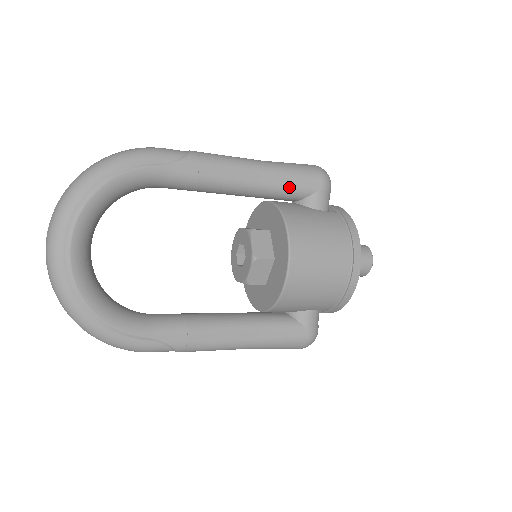
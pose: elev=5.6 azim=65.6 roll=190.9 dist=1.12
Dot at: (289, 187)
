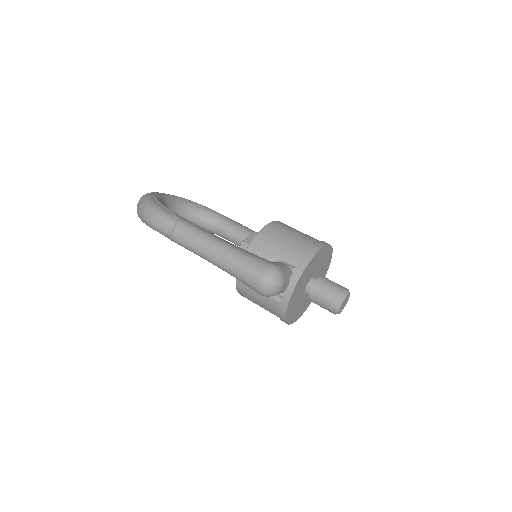
Dot at: occluded
